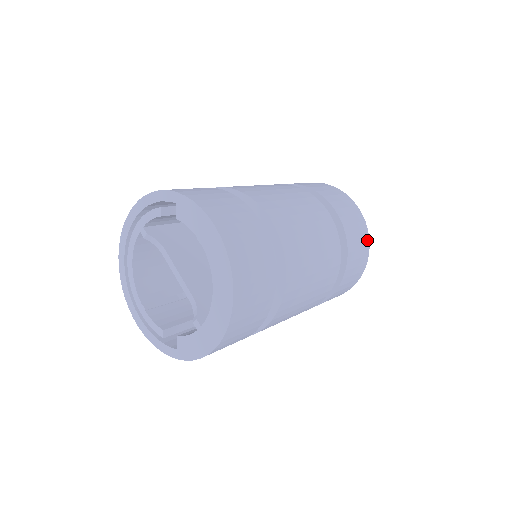
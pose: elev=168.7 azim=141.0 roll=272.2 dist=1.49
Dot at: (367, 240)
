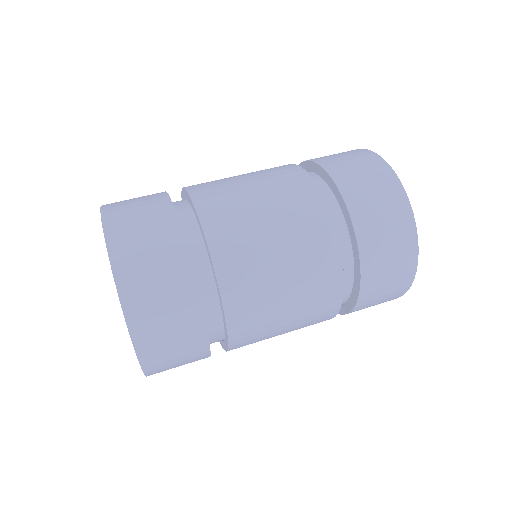
Dot at: (400, 195)
